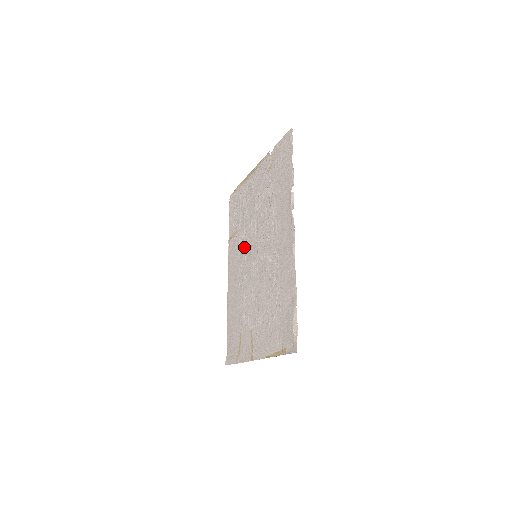
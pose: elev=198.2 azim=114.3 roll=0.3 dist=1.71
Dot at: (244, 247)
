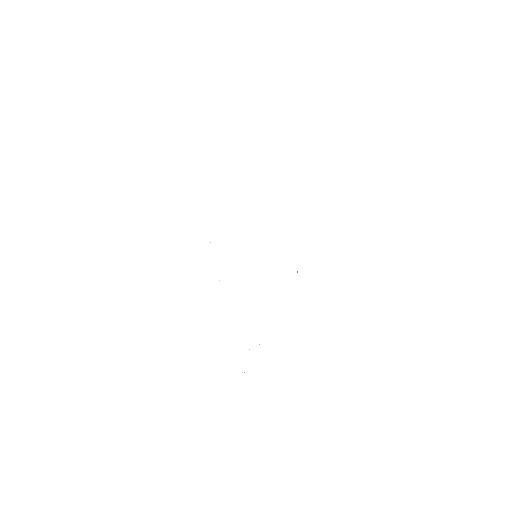
Dot at: occluded
